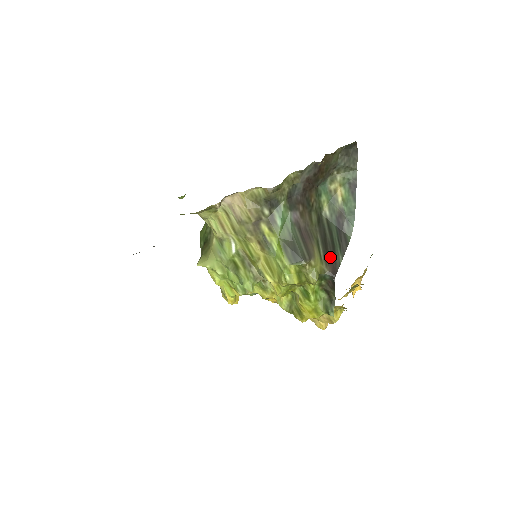
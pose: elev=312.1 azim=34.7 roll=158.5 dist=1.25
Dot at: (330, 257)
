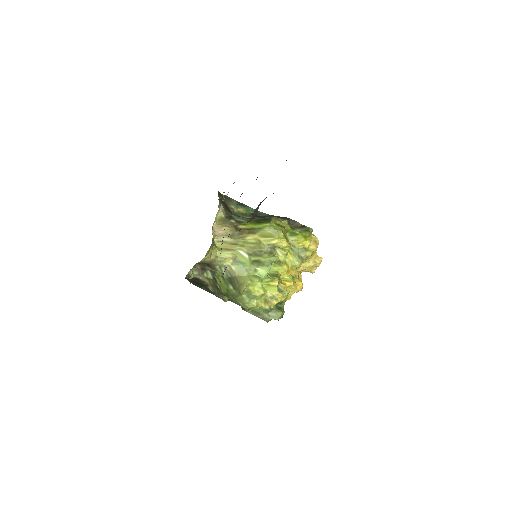
Dot at: occluded
